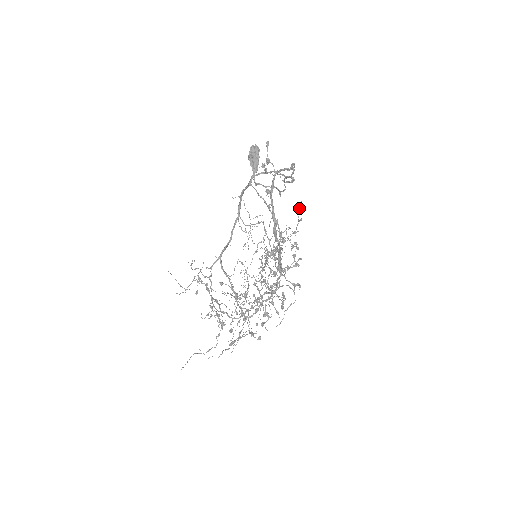
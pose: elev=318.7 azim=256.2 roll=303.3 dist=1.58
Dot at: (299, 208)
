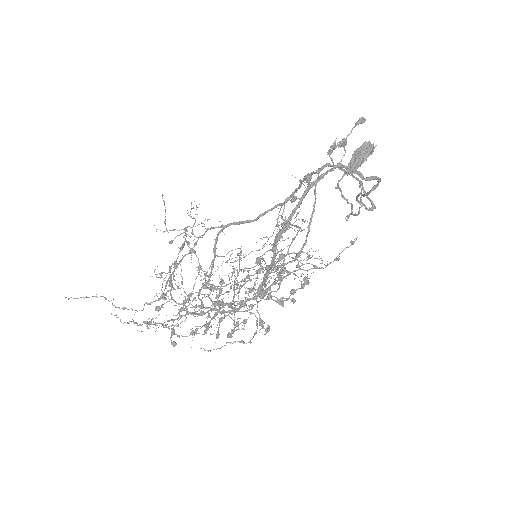
Dot at: occluded
